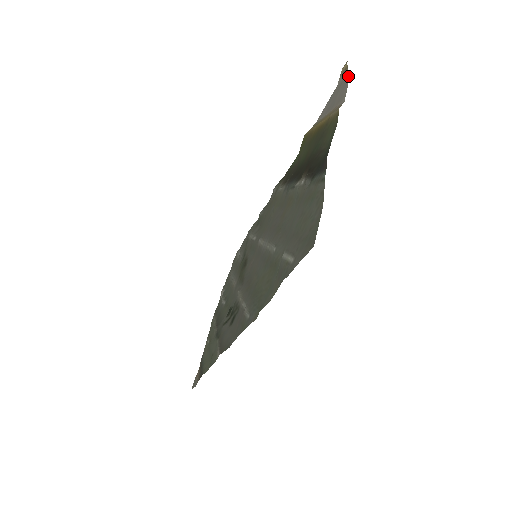
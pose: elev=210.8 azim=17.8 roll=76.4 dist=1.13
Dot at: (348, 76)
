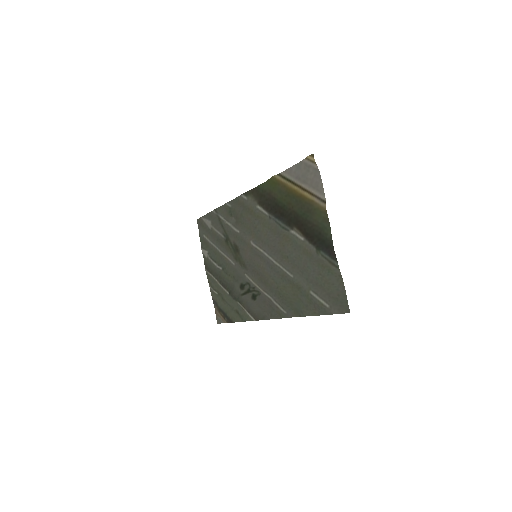
Dot at: (318, 171)
